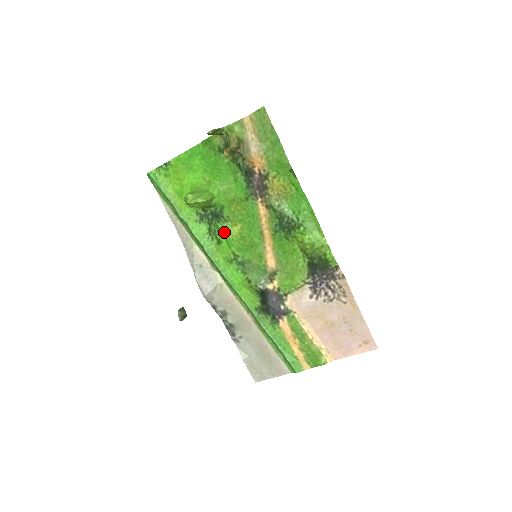
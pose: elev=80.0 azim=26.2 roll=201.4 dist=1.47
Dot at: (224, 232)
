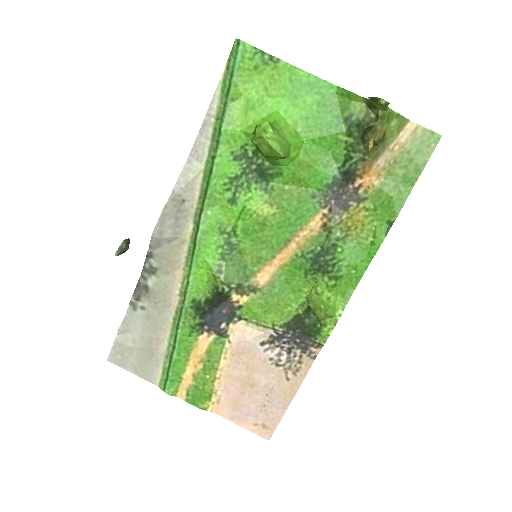
Dot at: (251, 198)
